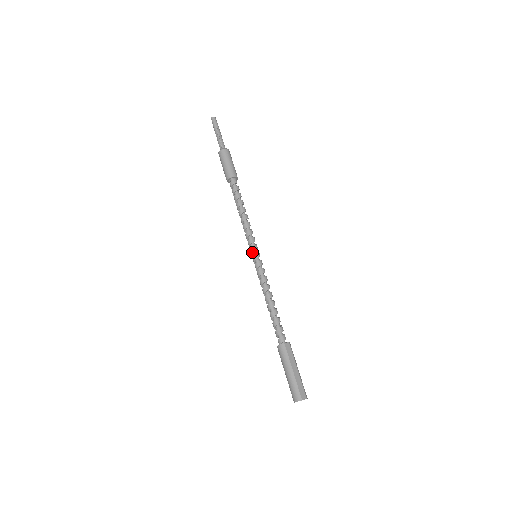
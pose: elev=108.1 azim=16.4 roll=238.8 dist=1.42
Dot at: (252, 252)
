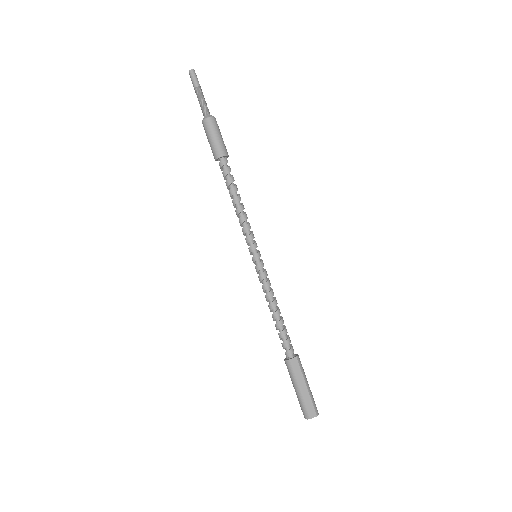
Dot at: (250, 253)
